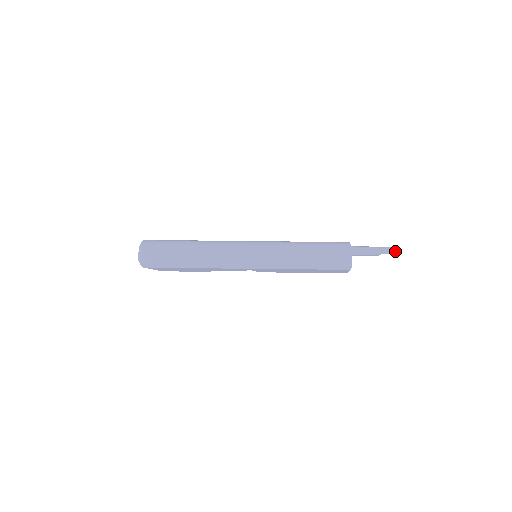
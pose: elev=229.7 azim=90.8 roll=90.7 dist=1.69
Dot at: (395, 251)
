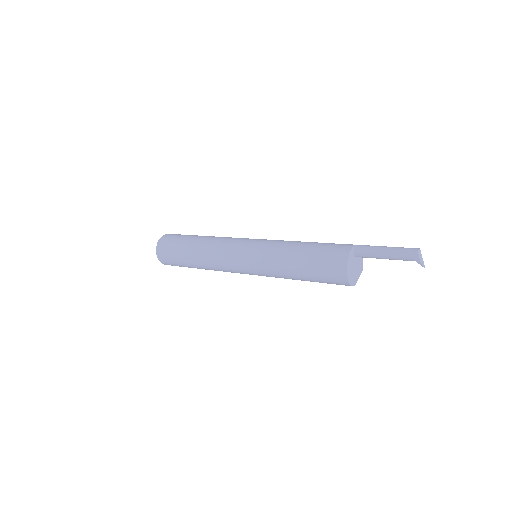
Dot at: (417, 262)
